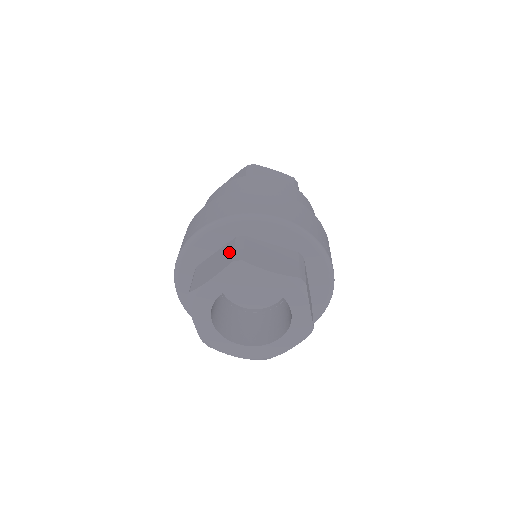
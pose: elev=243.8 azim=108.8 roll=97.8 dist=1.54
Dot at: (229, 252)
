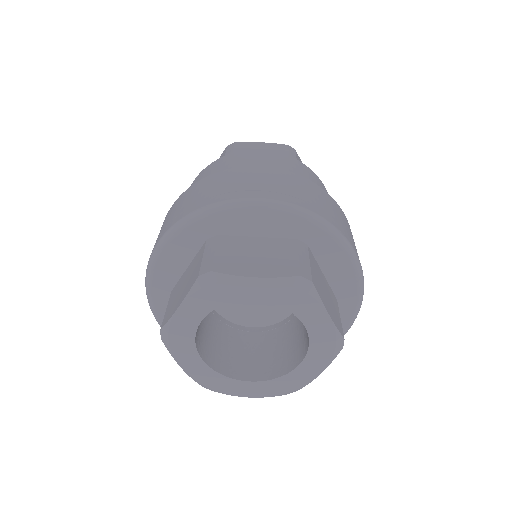
Dot at: (198, 263)
